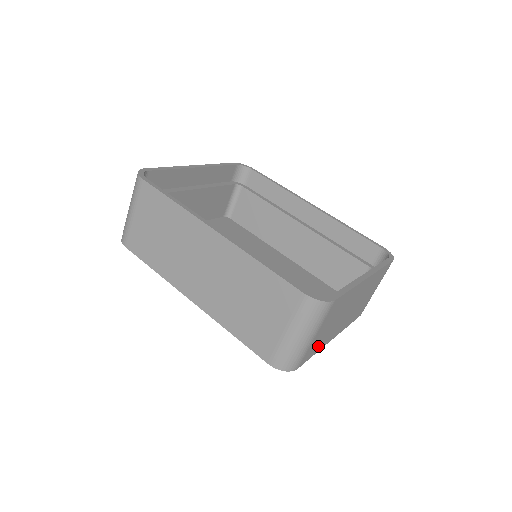
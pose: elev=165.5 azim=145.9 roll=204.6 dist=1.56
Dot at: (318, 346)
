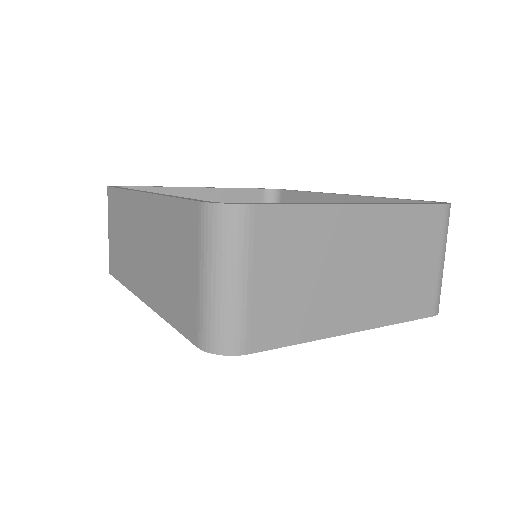
Dot at: (296, 324)
